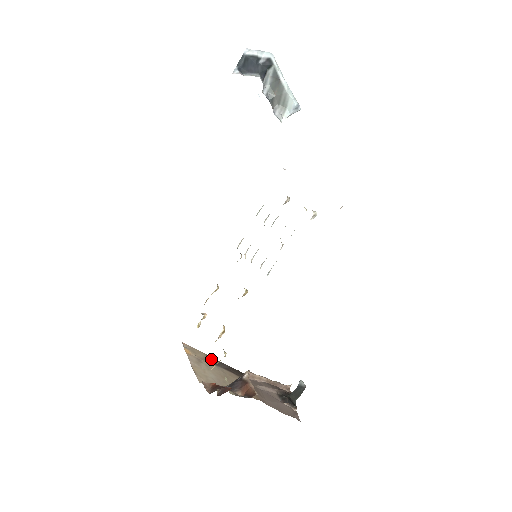
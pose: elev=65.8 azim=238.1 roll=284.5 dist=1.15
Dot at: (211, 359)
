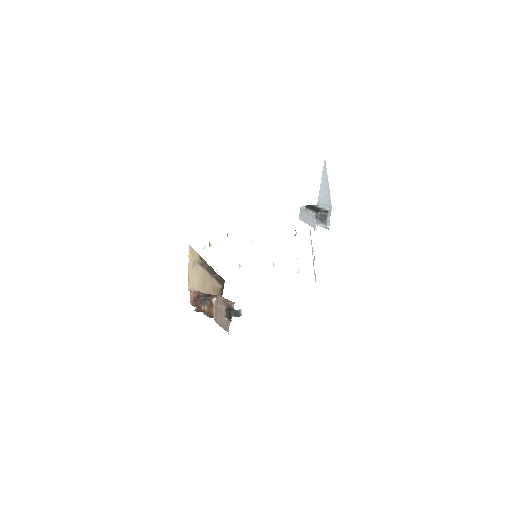
Dot at: (201, 260)
